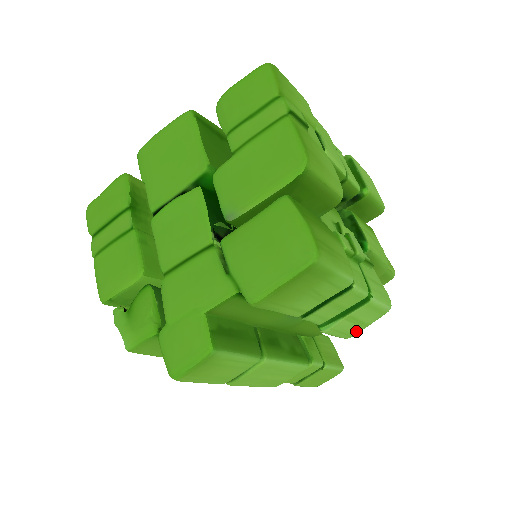
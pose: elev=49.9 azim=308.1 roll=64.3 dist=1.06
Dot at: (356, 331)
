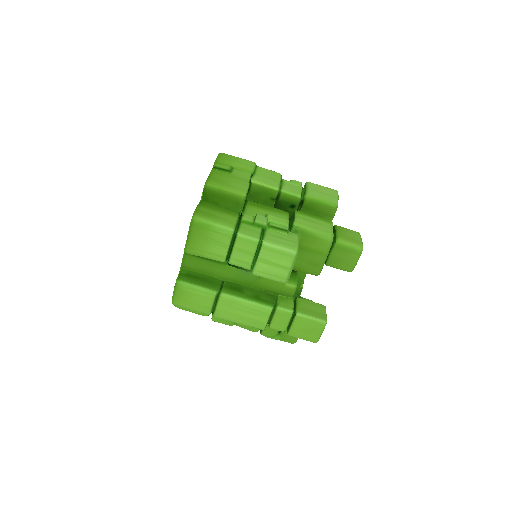
Dot at: (283, 274)
